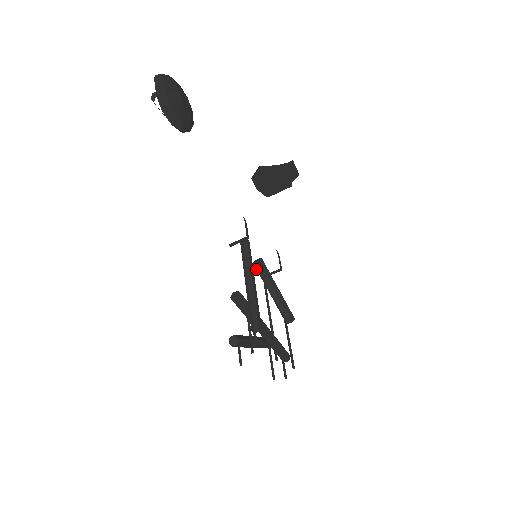
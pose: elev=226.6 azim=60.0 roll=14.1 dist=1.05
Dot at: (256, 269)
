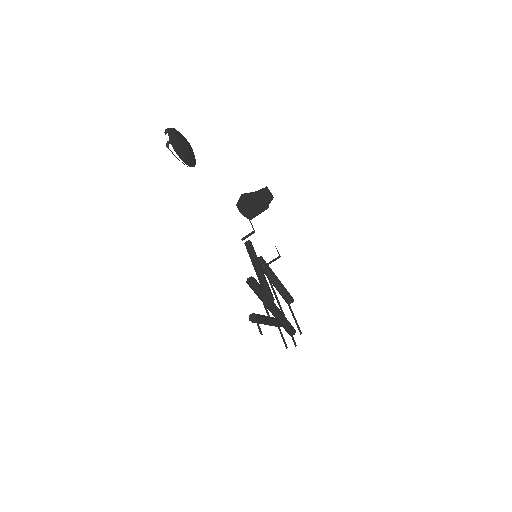
Dot at: occluded
